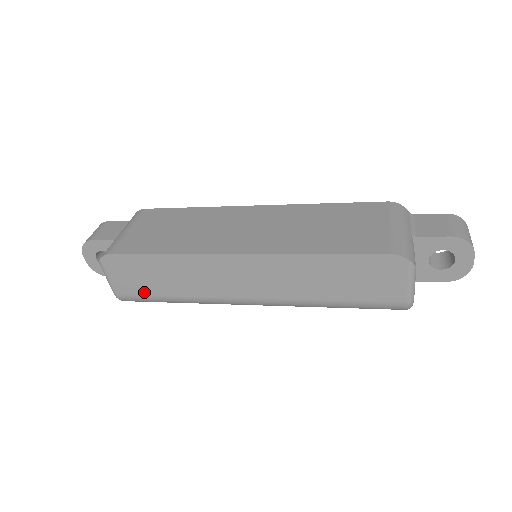
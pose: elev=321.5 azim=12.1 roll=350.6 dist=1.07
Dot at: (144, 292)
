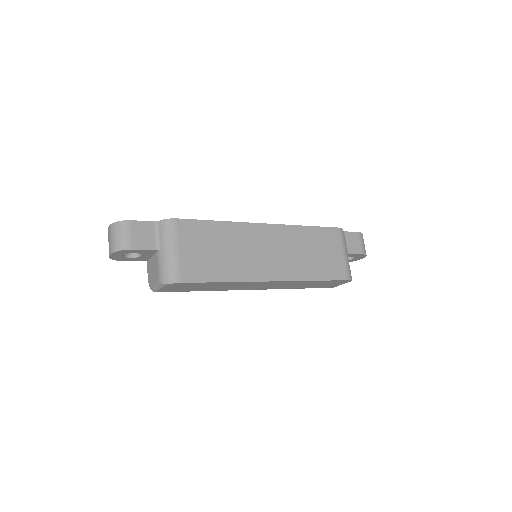
Dot at: (183, 291)
